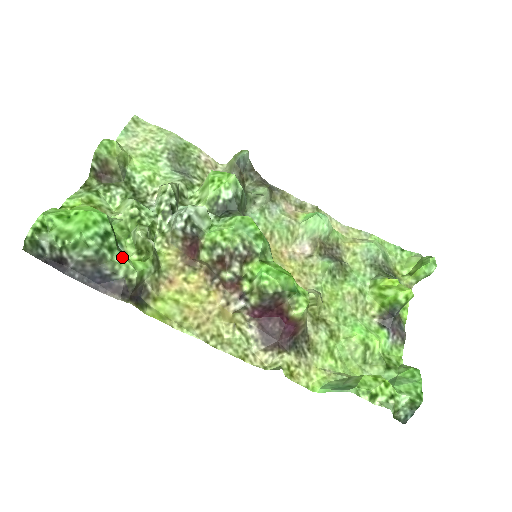
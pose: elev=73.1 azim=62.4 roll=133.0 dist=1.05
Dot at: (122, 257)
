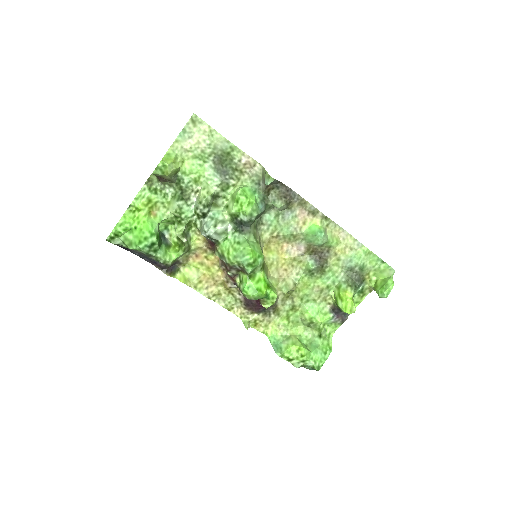
Dot at: (162, 254)
